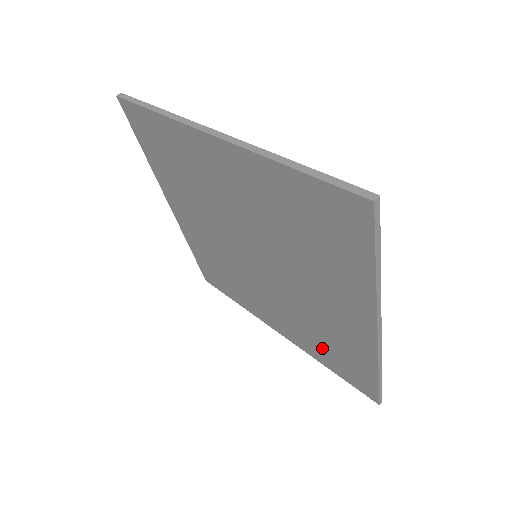
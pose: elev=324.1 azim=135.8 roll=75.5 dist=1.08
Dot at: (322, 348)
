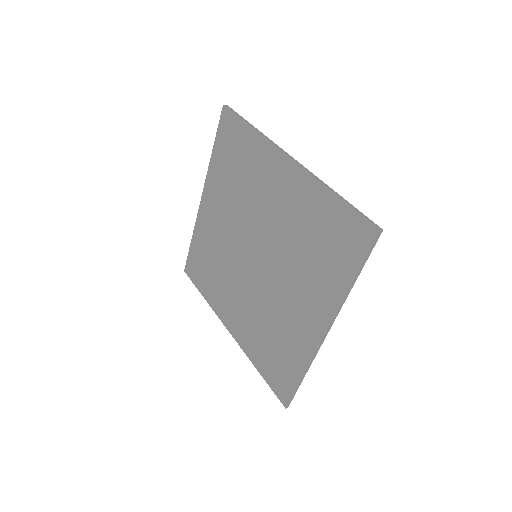
Dot at: (264, 348)
